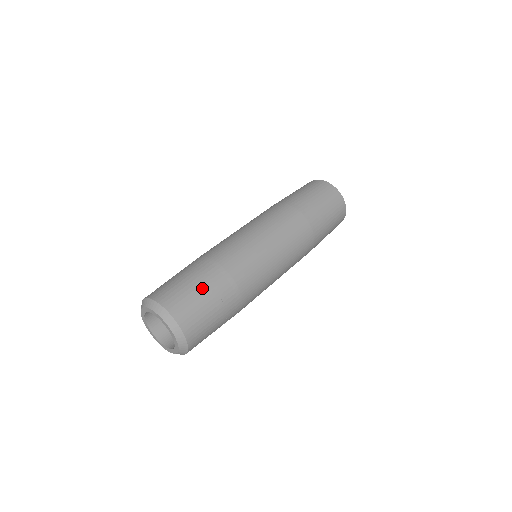
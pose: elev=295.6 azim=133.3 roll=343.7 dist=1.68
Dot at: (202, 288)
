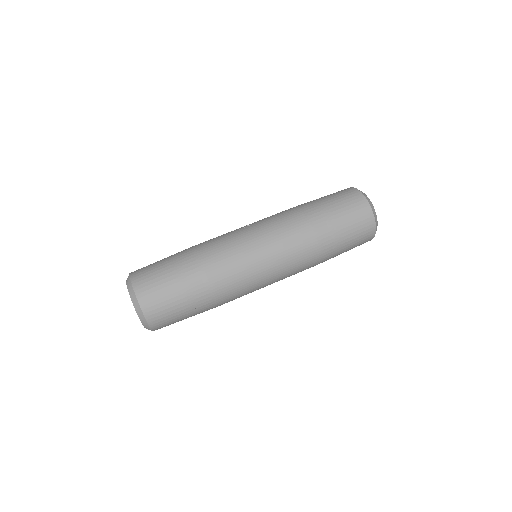
Dot at: (178, 290)
